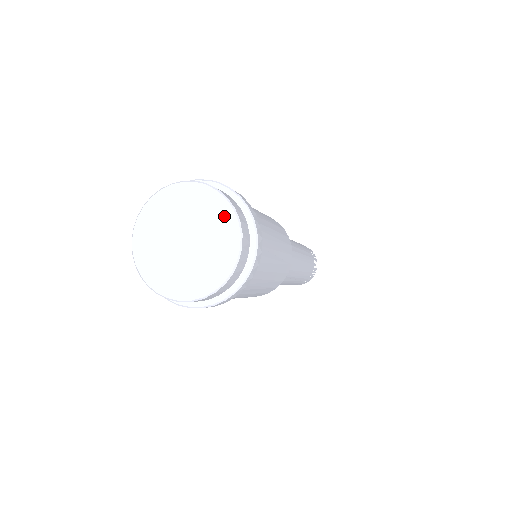
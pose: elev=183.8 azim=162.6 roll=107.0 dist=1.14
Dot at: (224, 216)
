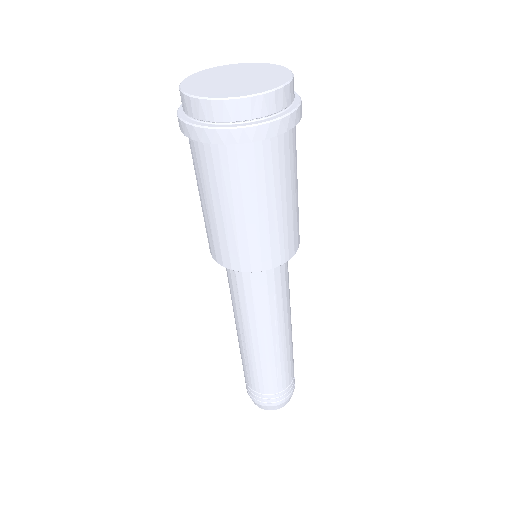
Dot at: (241, 66)
